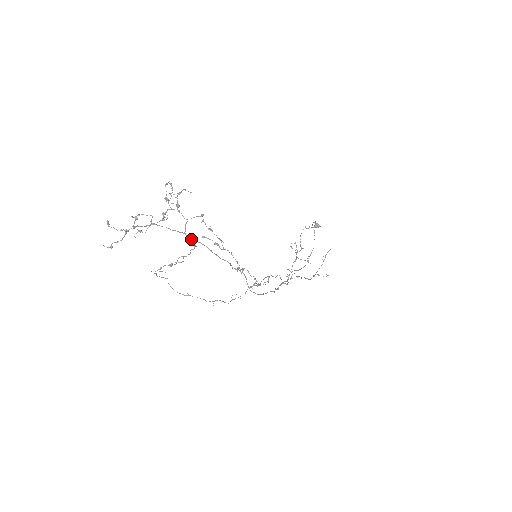
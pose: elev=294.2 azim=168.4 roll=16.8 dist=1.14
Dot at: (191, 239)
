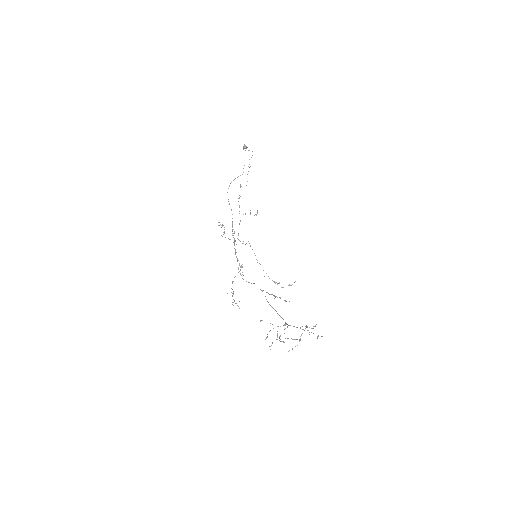
Dot at: occluded
